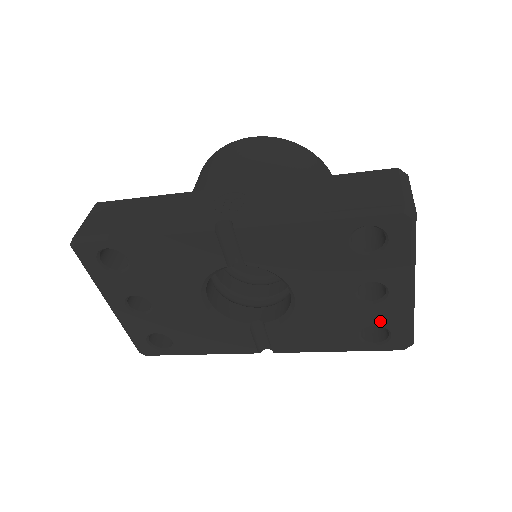
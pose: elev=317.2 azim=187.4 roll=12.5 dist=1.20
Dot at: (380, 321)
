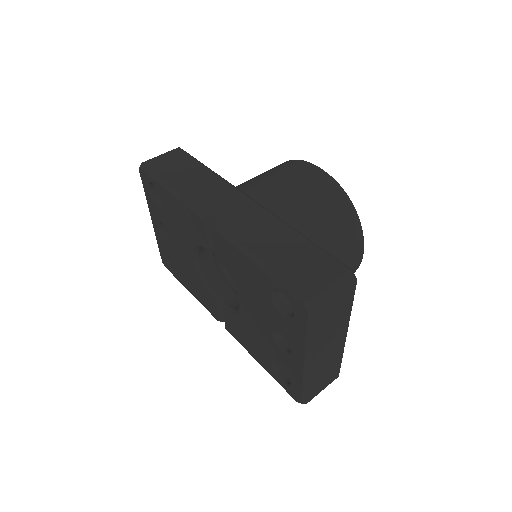
Dot at: (285, 367)
